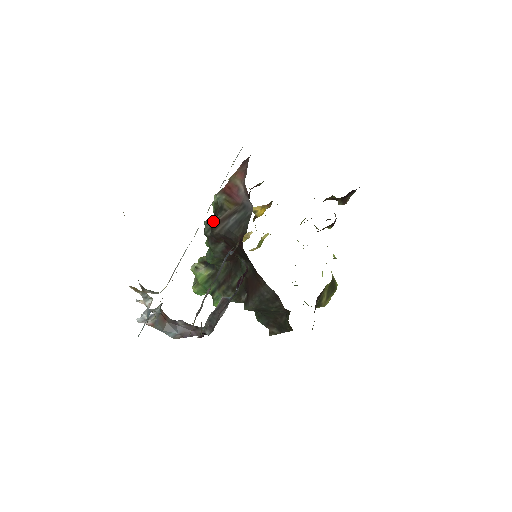
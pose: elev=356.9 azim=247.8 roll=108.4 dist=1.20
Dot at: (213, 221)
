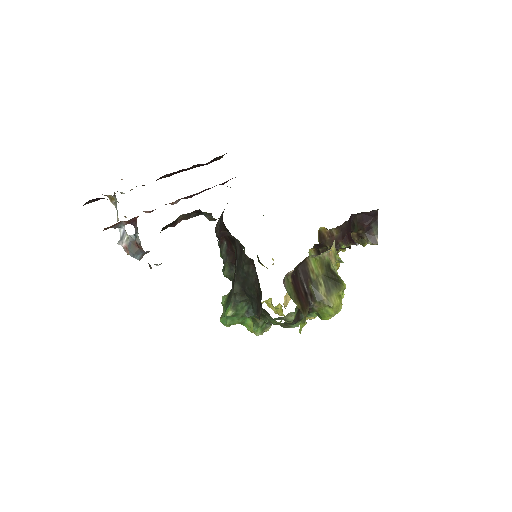
Dot at: occluded
